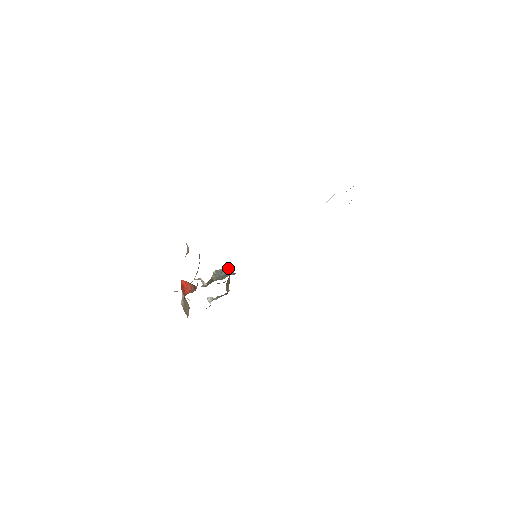
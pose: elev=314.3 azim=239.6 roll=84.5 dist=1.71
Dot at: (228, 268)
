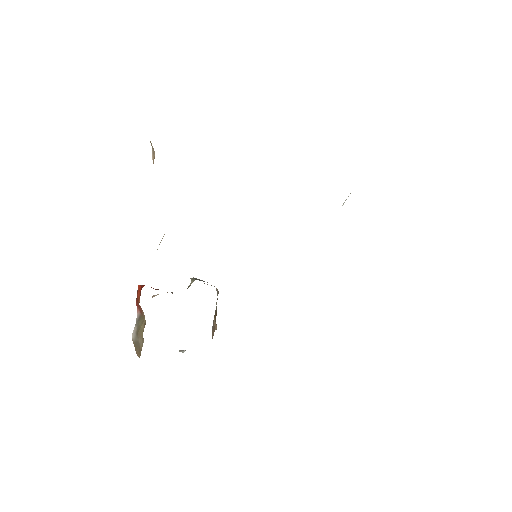
Dot at: occluded
